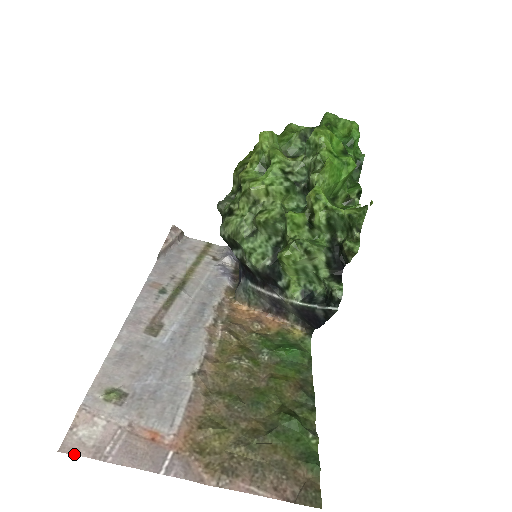
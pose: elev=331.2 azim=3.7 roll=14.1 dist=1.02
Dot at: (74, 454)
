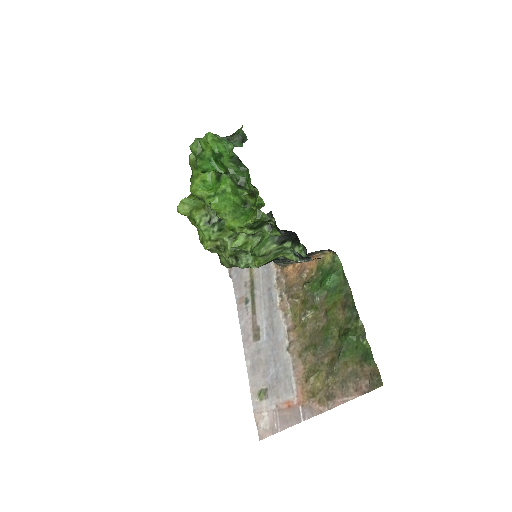
Dot at: occluded
